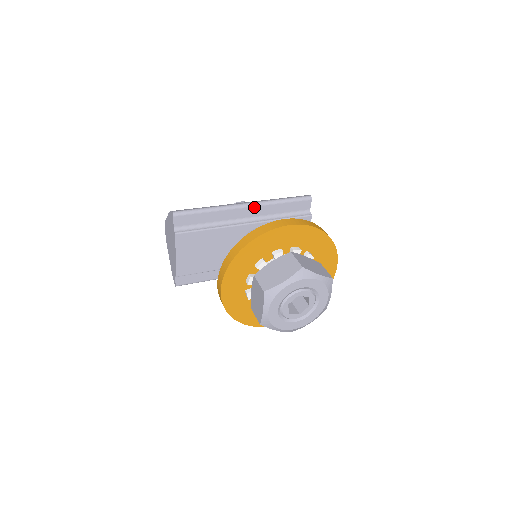
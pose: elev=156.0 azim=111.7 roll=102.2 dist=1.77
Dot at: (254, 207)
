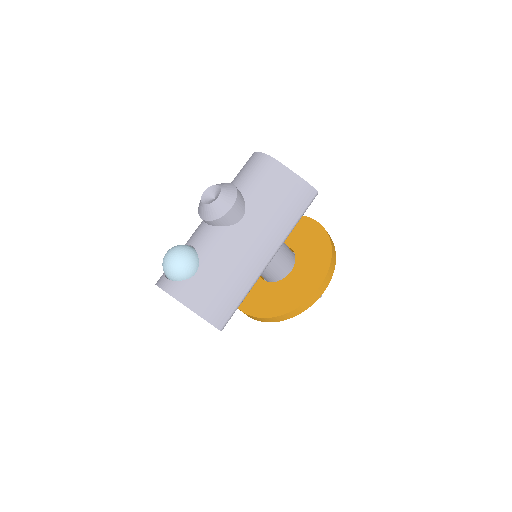
Dot at: (275, 252)
